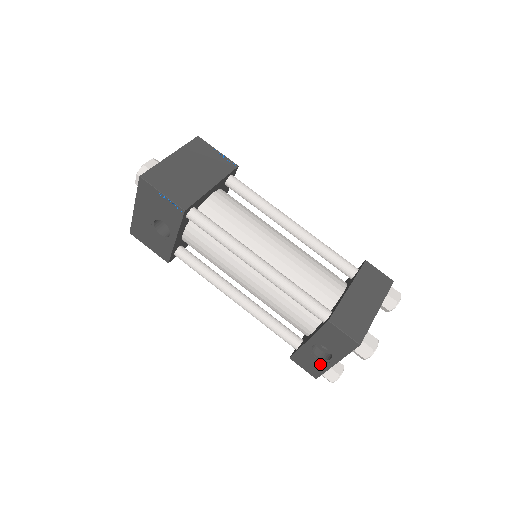
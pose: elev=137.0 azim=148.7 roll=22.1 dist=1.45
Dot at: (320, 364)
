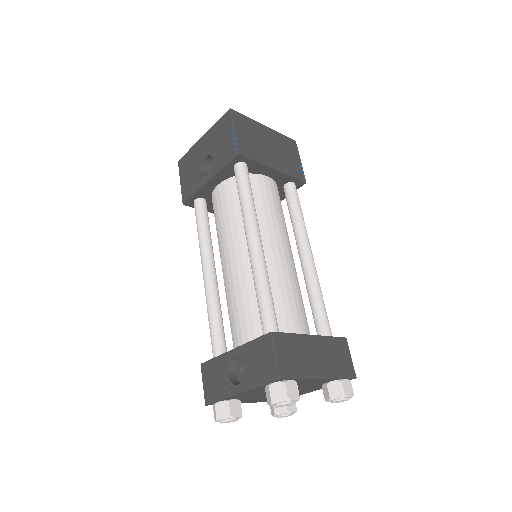
Dot at: (223, 386)
